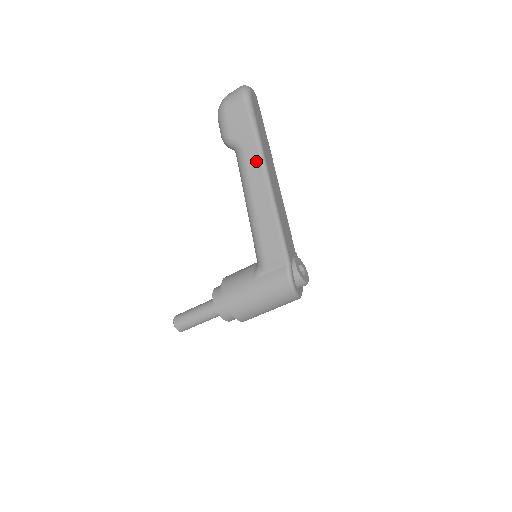
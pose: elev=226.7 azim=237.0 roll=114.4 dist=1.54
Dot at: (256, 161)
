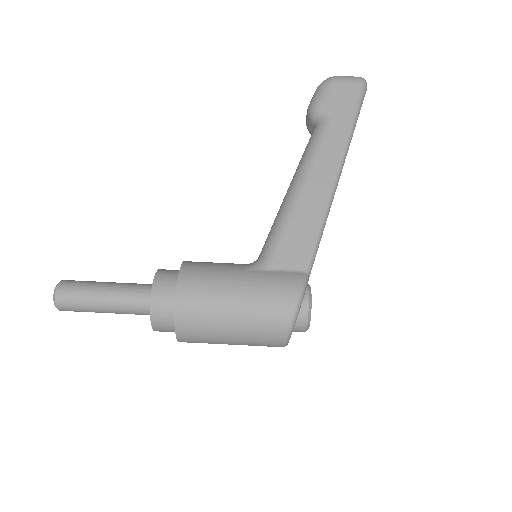
Dot at: (340, 138)
